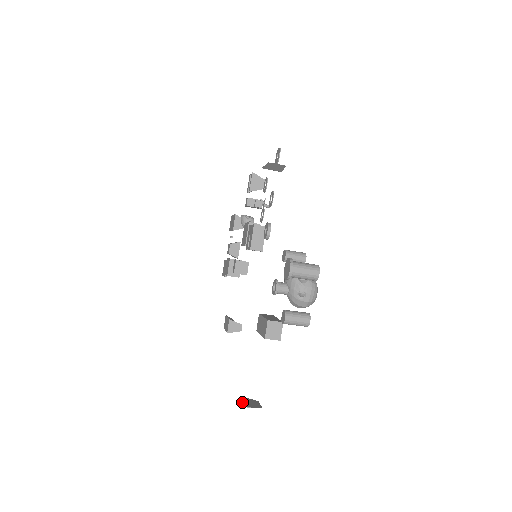
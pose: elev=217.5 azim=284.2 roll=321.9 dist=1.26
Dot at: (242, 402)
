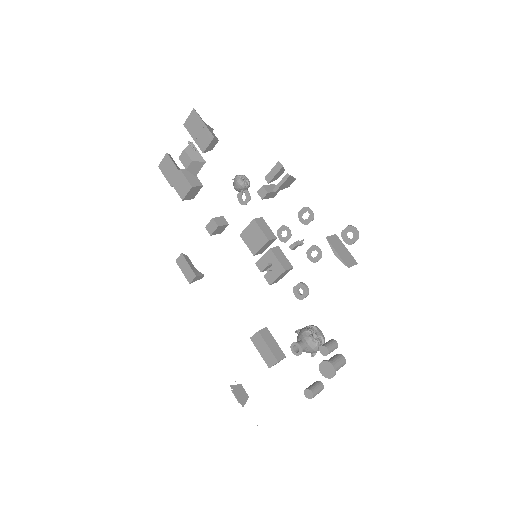
Dot at: (237, 399)
